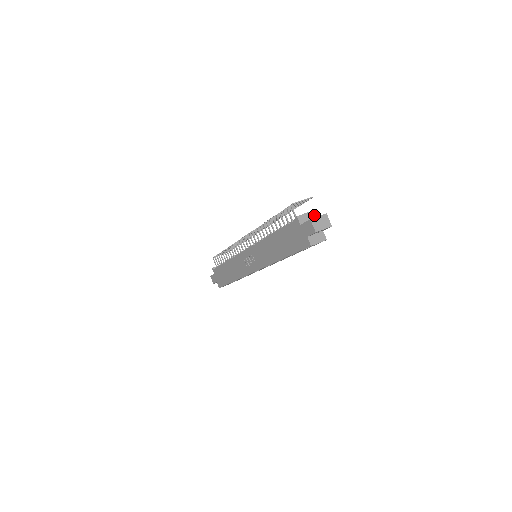
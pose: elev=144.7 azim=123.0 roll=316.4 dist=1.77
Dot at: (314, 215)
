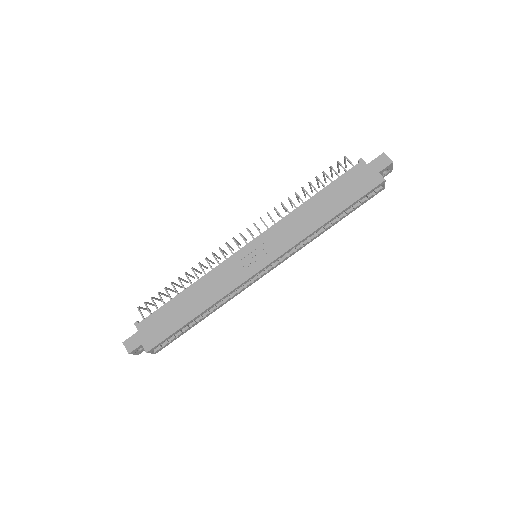
Dot at: occluded
